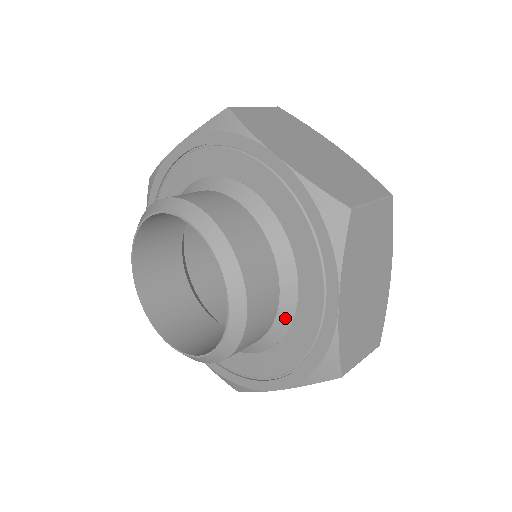
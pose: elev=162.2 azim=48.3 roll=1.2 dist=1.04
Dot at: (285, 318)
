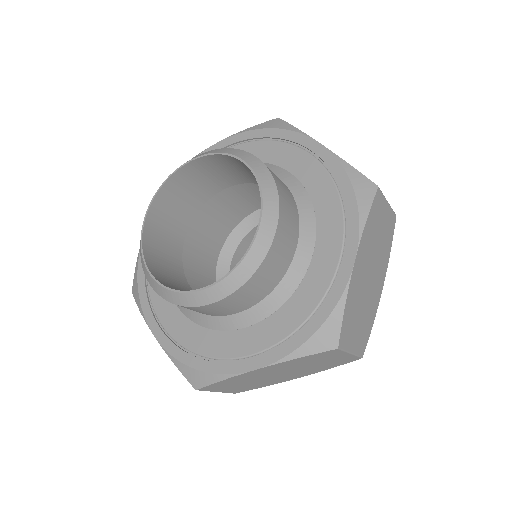
Dot at: (292, 280)
